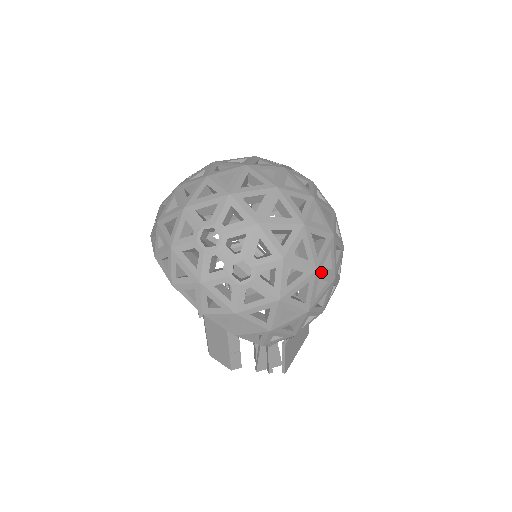
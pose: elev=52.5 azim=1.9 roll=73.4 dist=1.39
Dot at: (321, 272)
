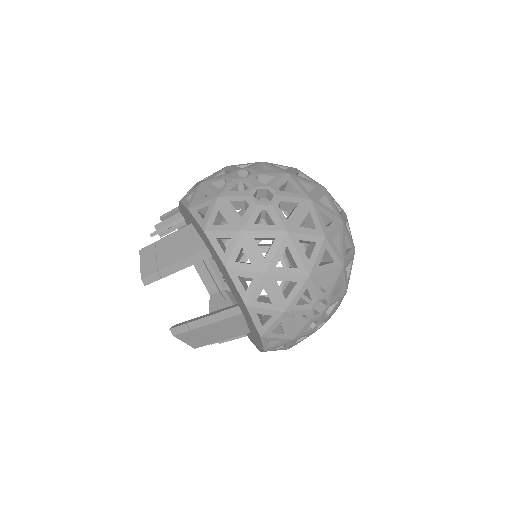
Dot at: occluded
